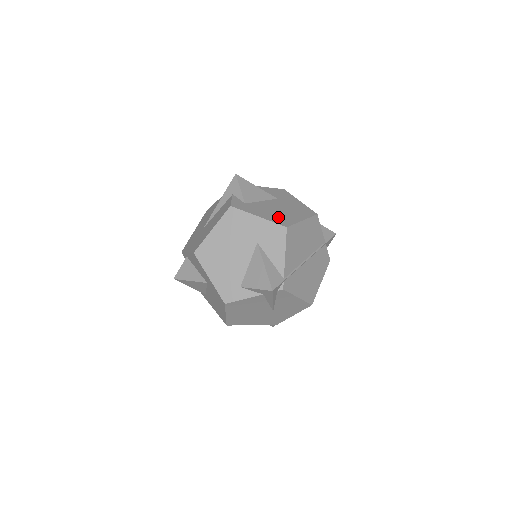
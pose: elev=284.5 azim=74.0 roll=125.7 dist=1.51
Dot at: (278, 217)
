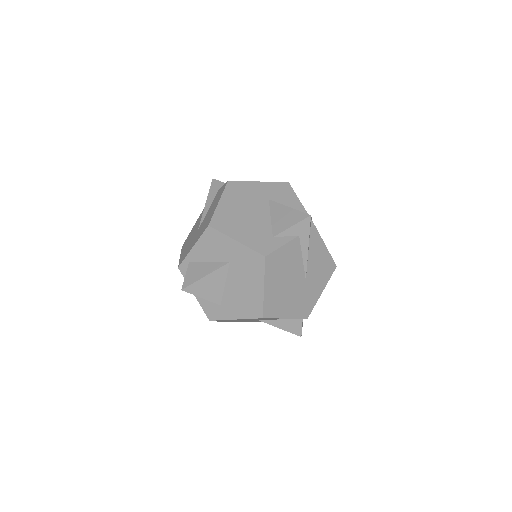
Dot at: occluded
